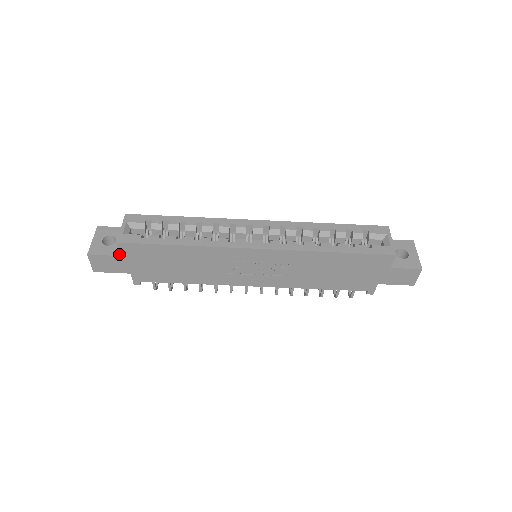
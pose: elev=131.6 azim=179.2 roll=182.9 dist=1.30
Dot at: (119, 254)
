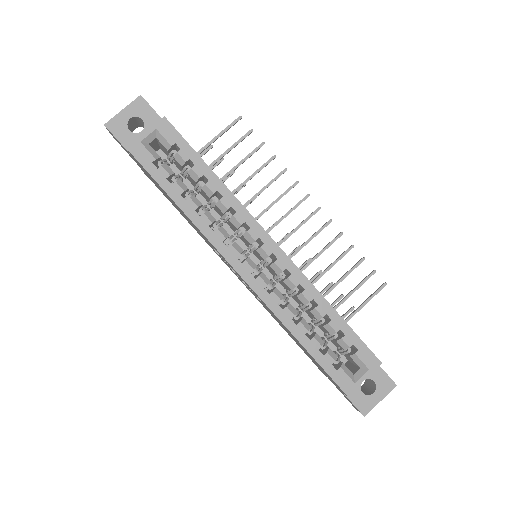
Dot at: occluded
